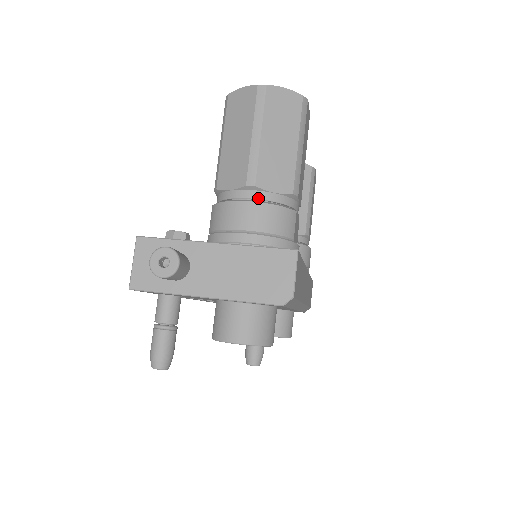
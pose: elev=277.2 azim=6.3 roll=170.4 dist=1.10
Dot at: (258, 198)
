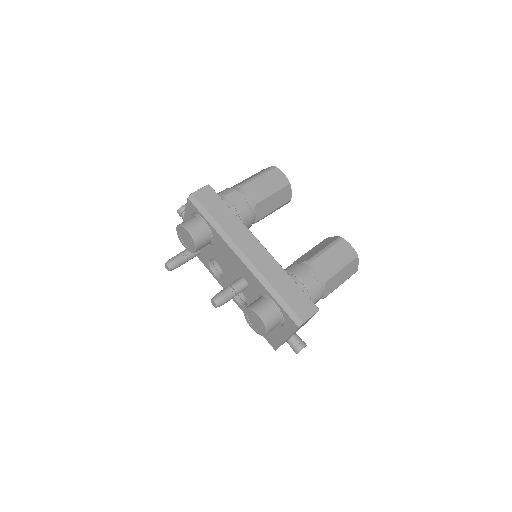
Dot at: occluded
